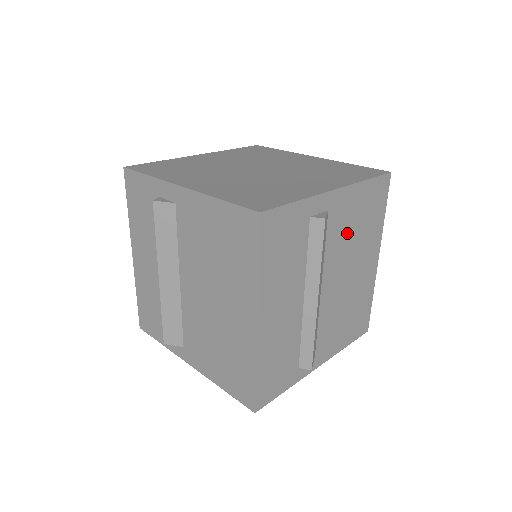
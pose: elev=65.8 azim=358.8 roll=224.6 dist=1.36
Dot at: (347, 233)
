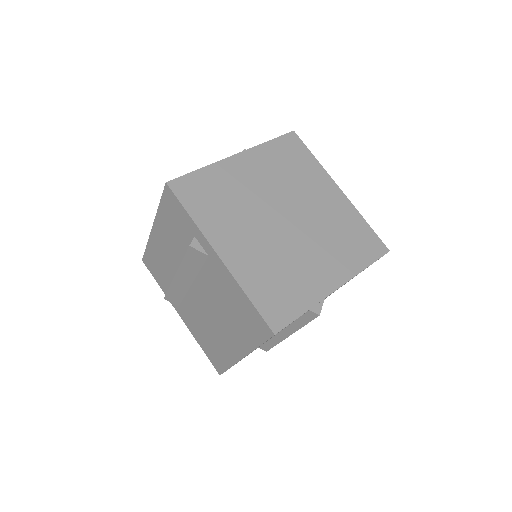
Dot at: occluded
